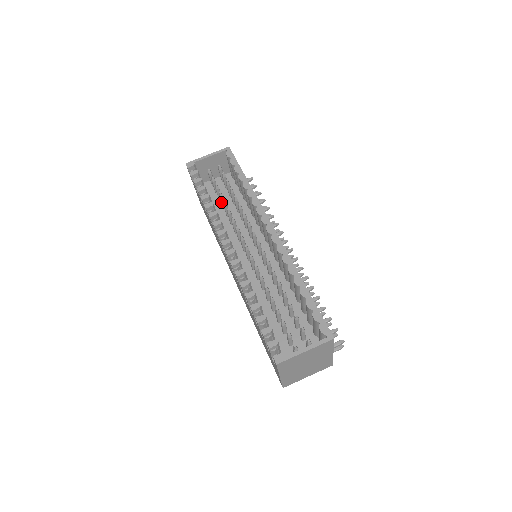
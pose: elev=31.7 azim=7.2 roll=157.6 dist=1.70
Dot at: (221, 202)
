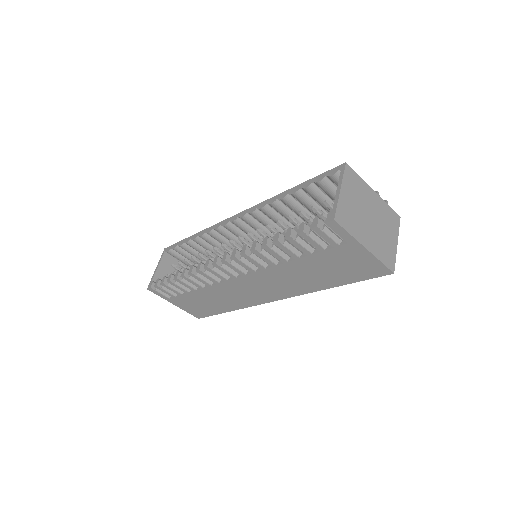
Dot at: occluded
